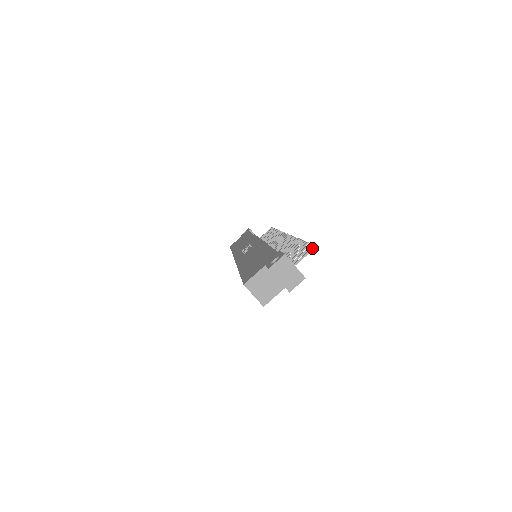
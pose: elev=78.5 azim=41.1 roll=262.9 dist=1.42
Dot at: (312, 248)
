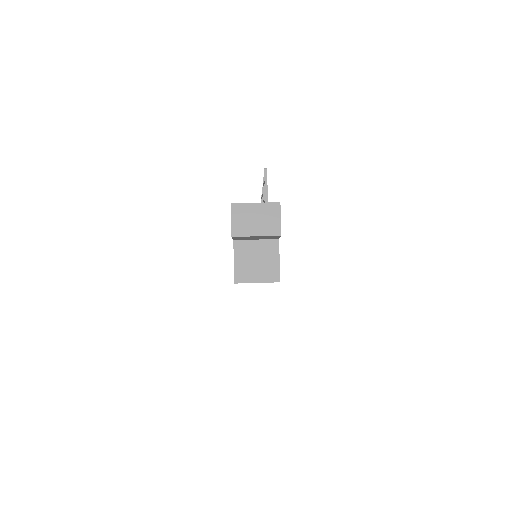
Dot at: (264, 175)
